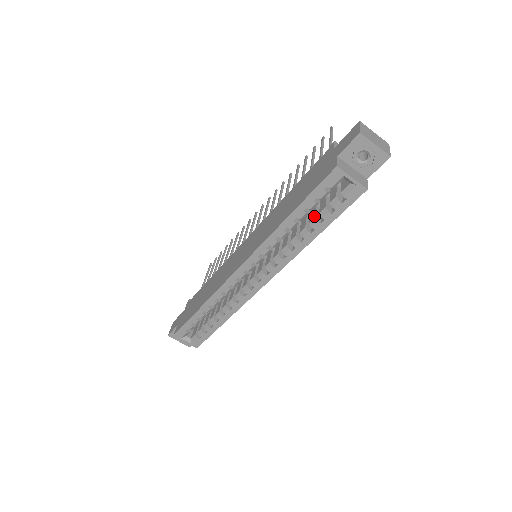
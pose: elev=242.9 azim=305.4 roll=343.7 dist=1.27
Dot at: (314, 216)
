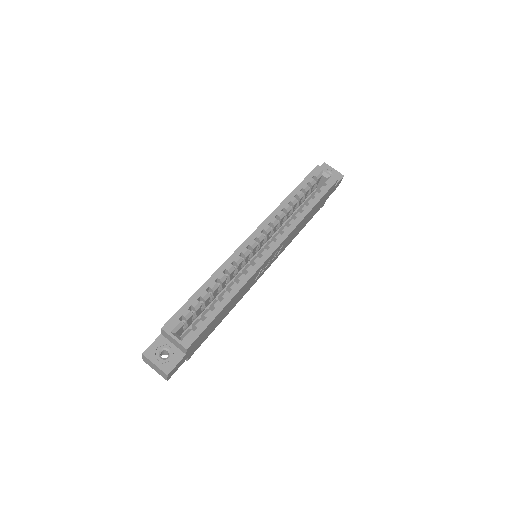
Dot at: (307, 200)
